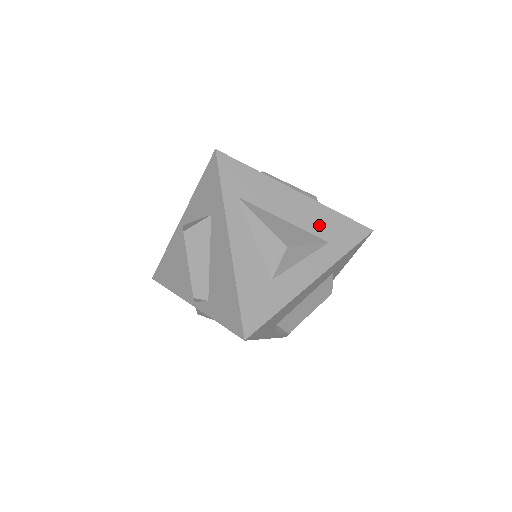
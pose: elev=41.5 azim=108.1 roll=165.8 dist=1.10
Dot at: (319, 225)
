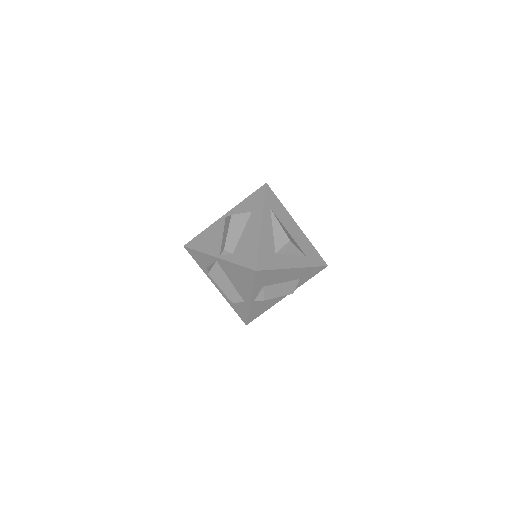
Dot at: (303, 246)
